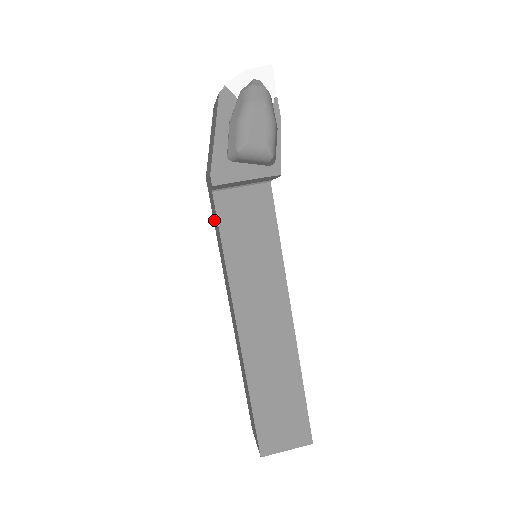
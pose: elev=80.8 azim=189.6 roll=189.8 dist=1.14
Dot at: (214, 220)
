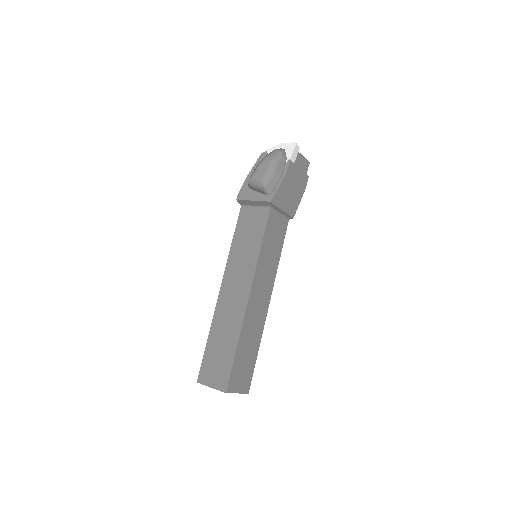
Dot at: occluded
